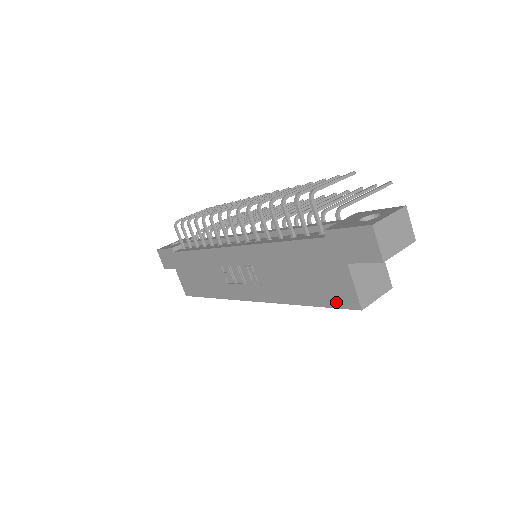
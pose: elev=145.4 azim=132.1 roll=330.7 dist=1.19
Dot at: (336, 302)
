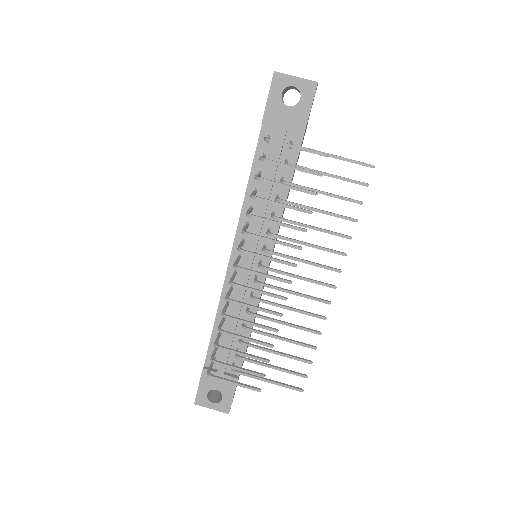
Dot at: occluded
